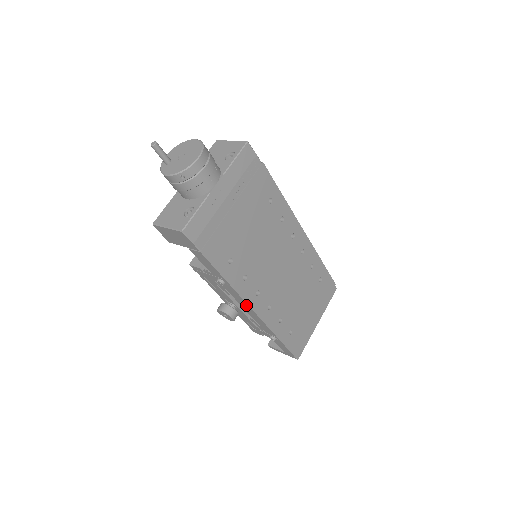
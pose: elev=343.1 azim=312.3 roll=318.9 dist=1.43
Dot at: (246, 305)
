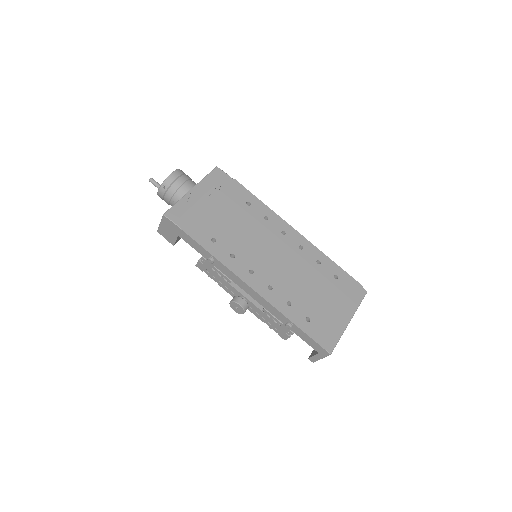
Dot at: (242, 283)
